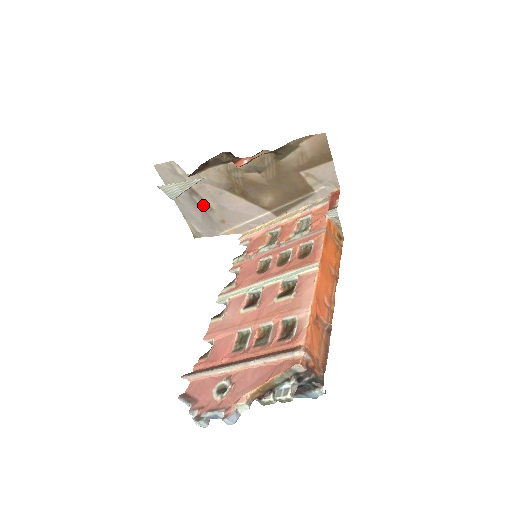
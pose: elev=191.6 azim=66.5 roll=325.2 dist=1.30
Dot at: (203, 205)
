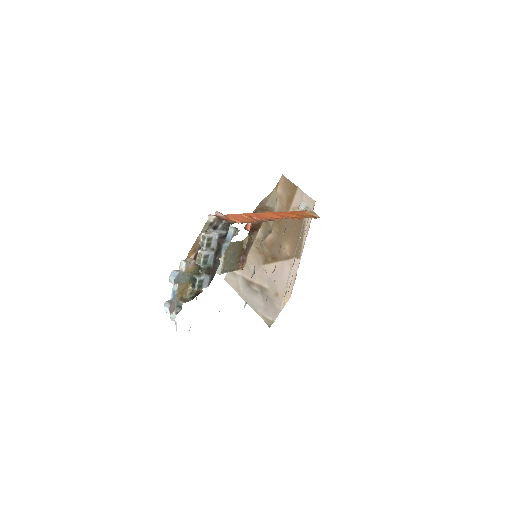
Dot at: (260, 290)
